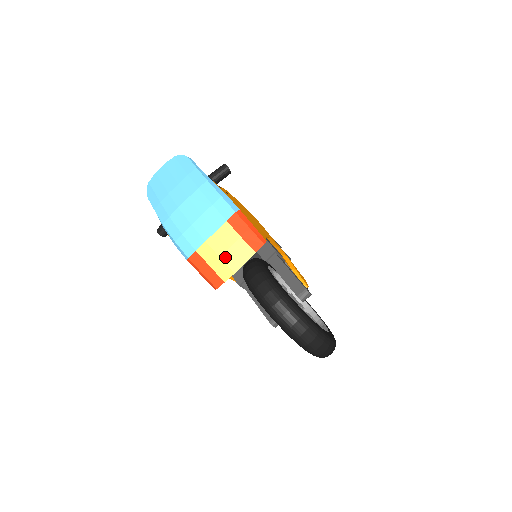
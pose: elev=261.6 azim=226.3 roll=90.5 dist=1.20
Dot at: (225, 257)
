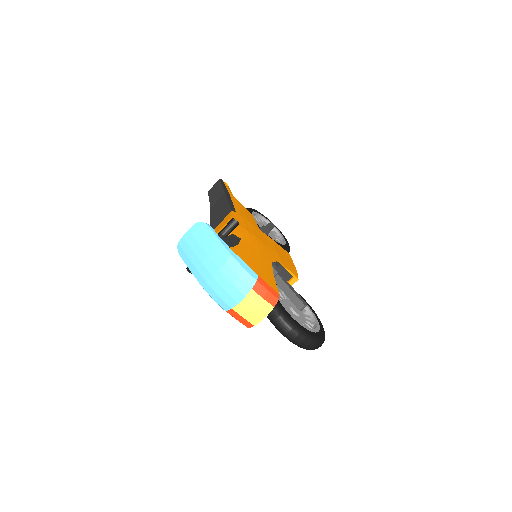
Dot at: (254, 312)
